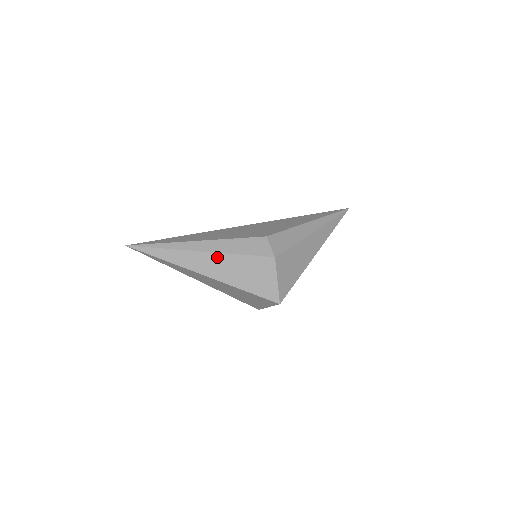
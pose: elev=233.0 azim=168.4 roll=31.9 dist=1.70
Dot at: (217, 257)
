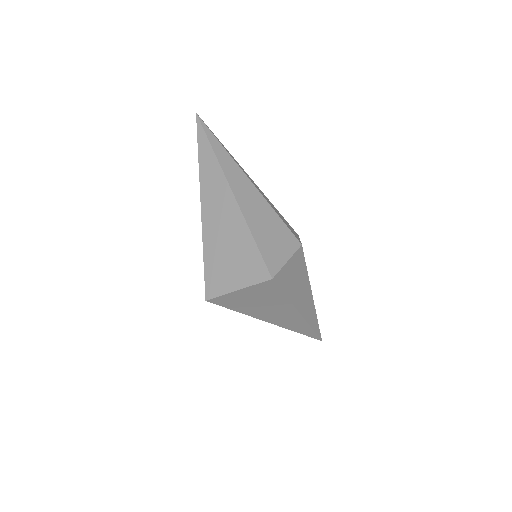
Dot at: (257, 194)
